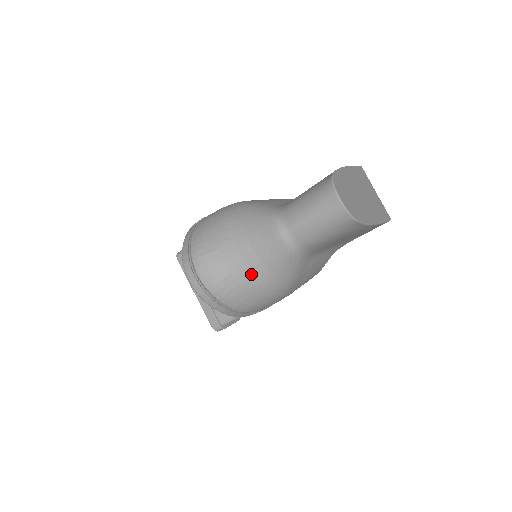
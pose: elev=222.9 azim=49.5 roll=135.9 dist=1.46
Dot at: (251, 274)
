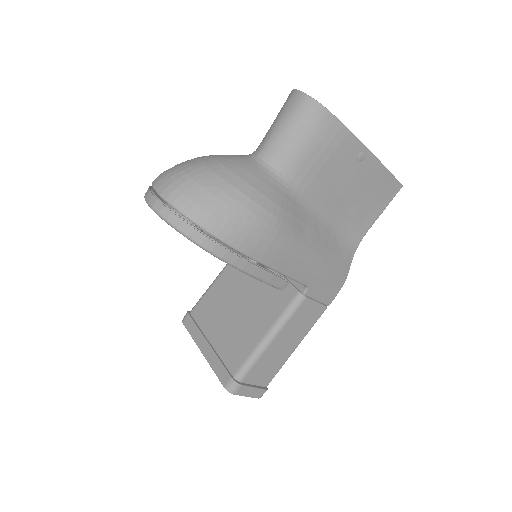
Dot at: (216, 178)
